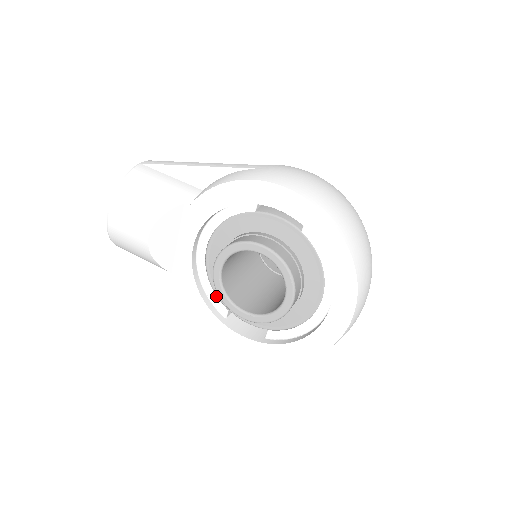
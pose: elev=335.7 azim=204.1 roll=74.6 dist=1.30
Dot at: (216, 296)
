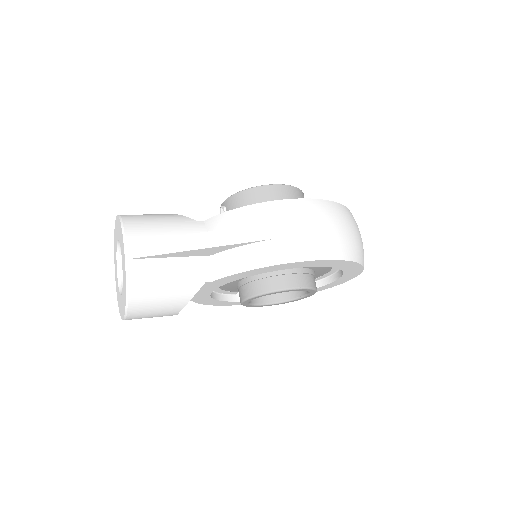
Dot at: (228, 292)
